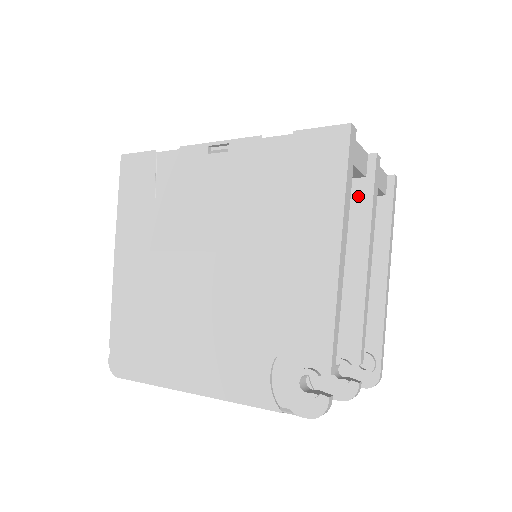
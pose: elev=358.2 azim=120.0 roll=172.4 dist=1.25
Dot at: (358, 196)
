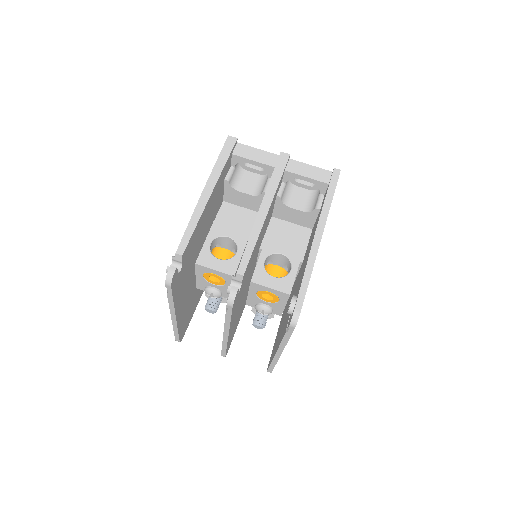
Dot at: occluded
